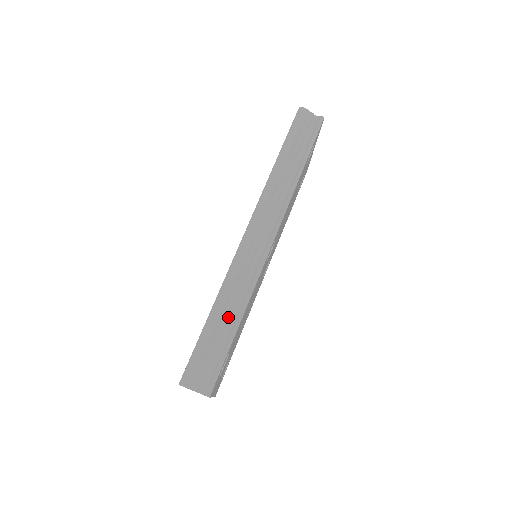
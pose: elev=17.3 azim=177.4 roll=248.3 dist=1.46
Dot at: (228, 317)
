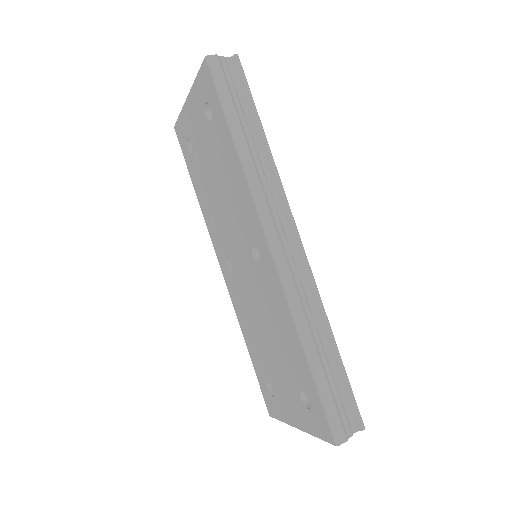
Dot at: (322, 346)
